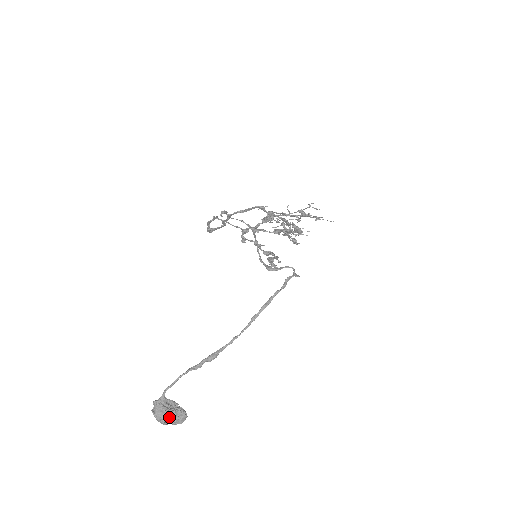
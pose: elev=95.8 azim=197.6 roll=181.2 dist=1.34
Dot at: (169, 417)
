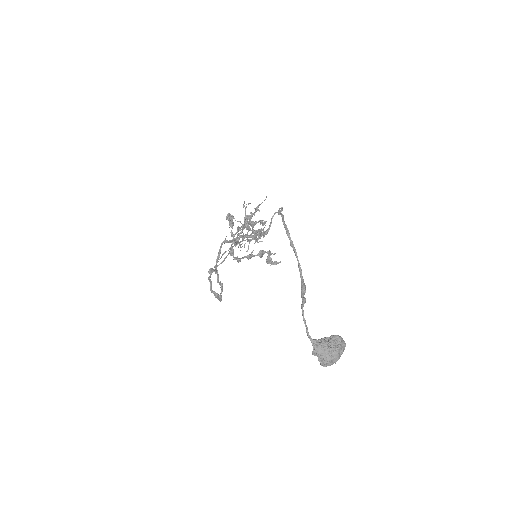
Dot at: (333, 348)
